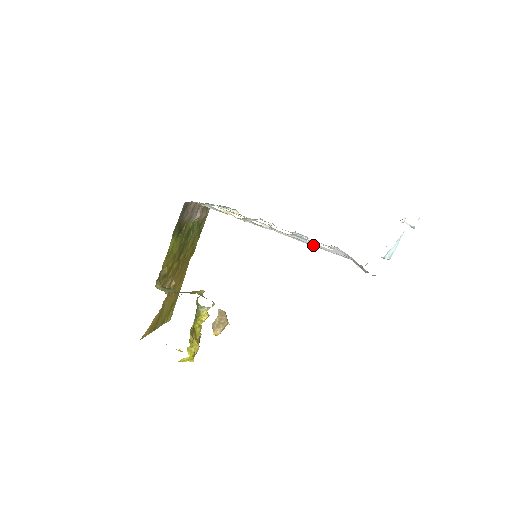
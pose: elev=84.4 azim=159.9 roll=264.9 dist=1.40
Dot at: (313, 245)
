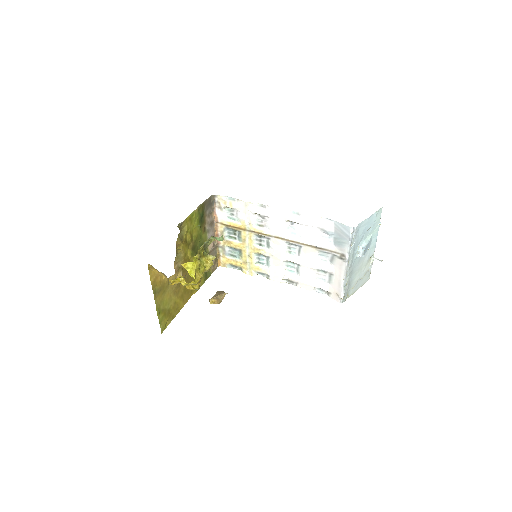
Dot at: (303, 241)
